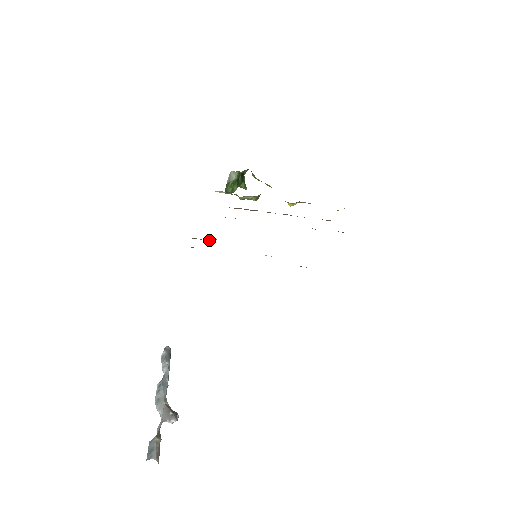
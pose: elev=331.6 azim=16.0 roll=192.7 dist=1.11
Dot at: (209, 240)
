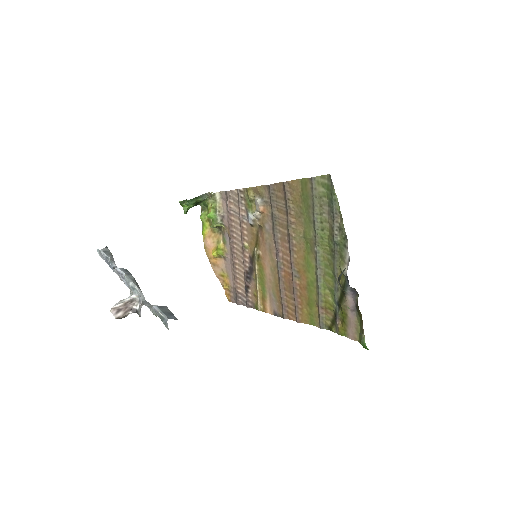
Dot at: (256, 215)
